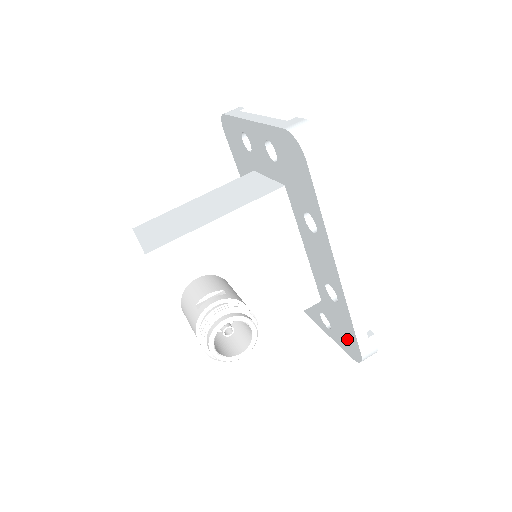
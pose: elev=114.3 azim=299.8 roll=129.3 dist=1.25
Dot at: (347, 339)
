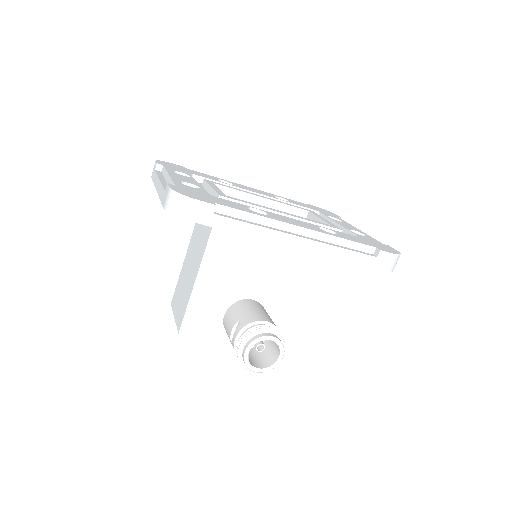
Dot at: occluded
